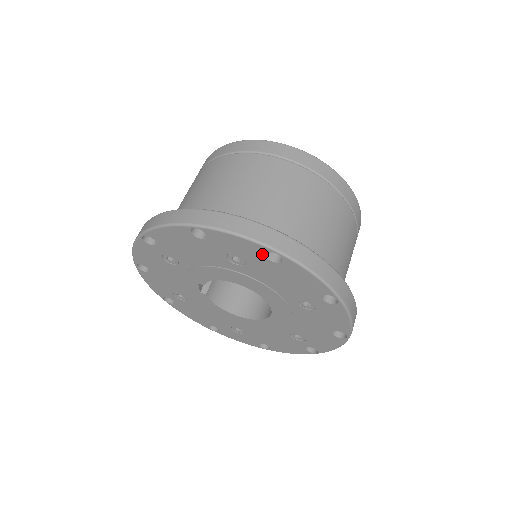
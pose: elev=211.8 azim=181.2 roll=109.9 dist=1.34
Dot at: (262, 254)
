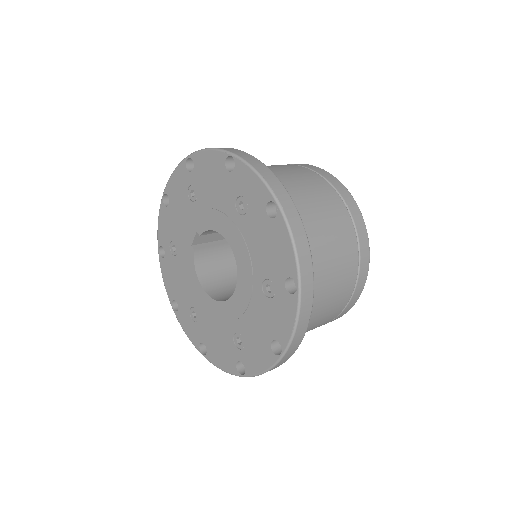
Dot at: (265, 203)
